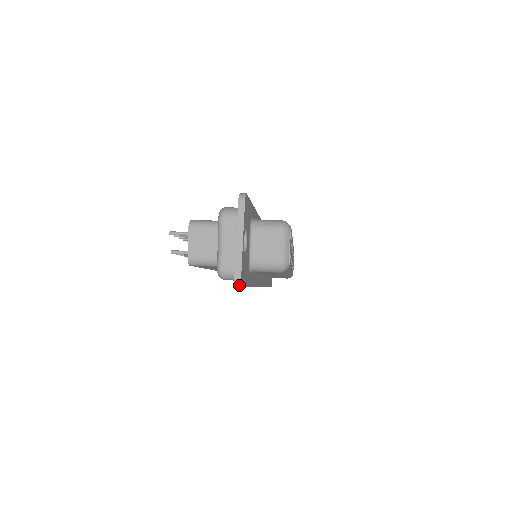
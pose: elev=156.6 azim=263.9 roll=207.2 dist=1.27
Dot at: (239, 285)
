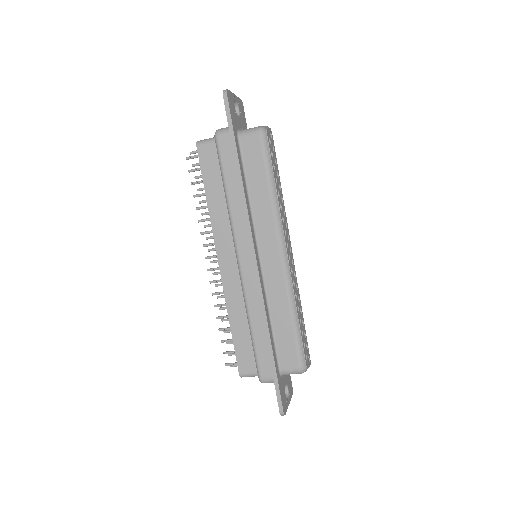
Dot at: (225, 92)
